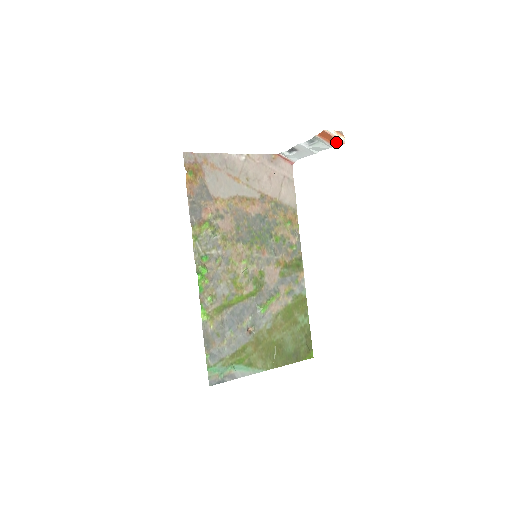
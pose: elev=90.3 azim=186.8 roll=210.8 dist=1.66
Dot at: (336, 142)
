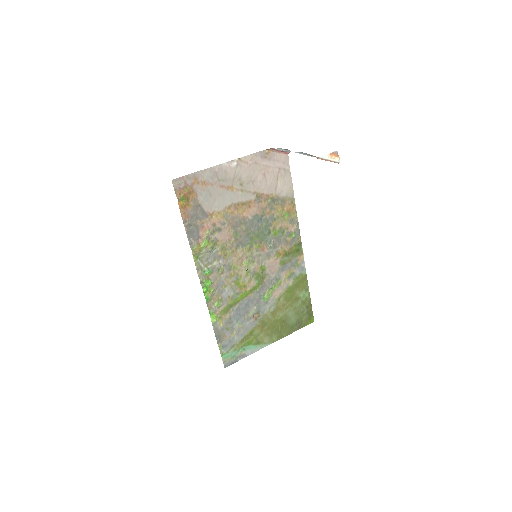
Dot at: occluded
